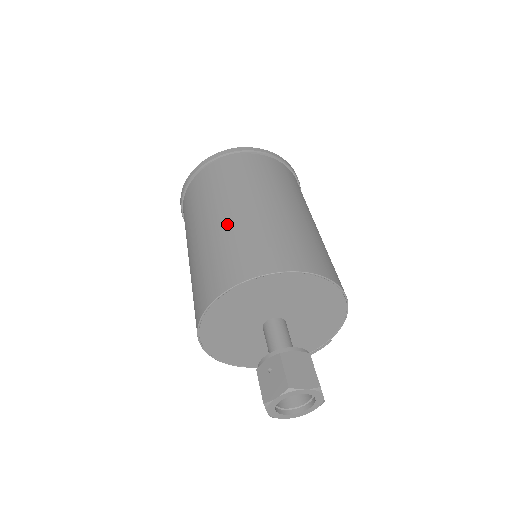
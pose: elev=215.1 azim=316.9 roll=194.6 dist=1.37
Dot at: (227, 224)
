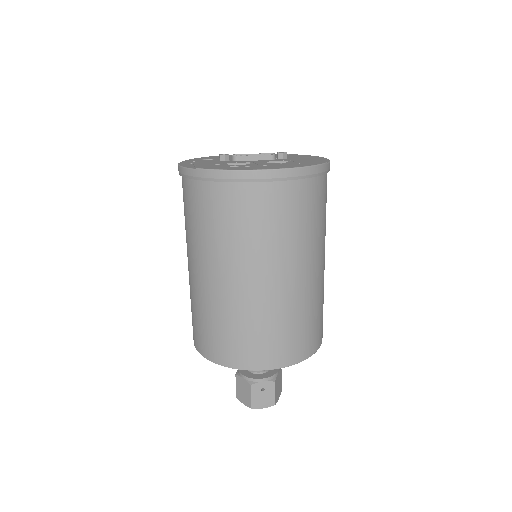
Dot at: (295, 295)
